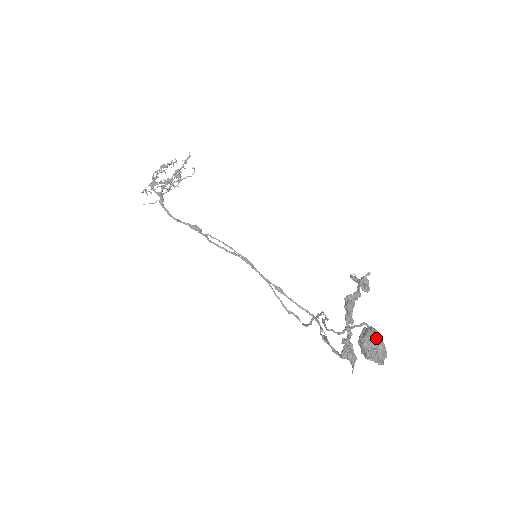
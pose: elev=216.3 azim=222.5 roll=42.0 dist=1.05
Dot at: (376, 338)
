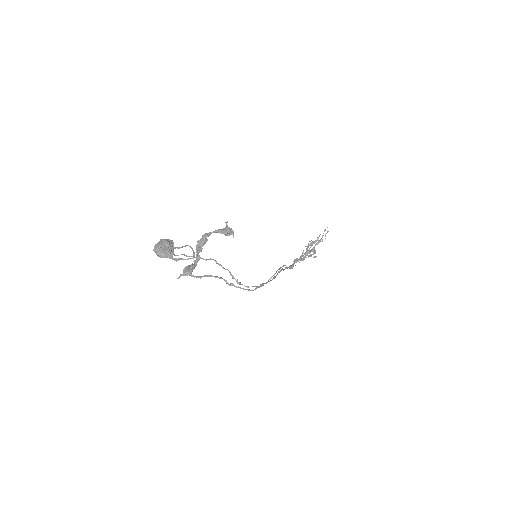
Dot at: (159, 242)
